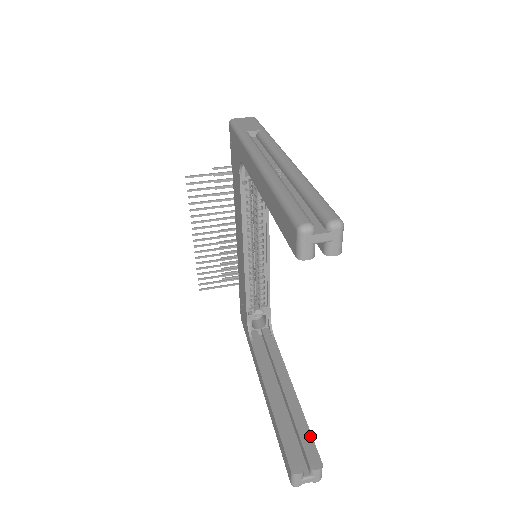
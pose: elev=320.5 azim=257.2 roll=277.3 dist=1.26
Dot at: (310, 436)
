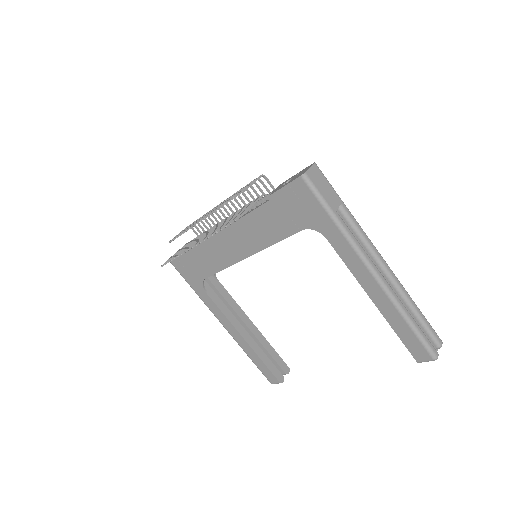
Dot at: (277, 354)
